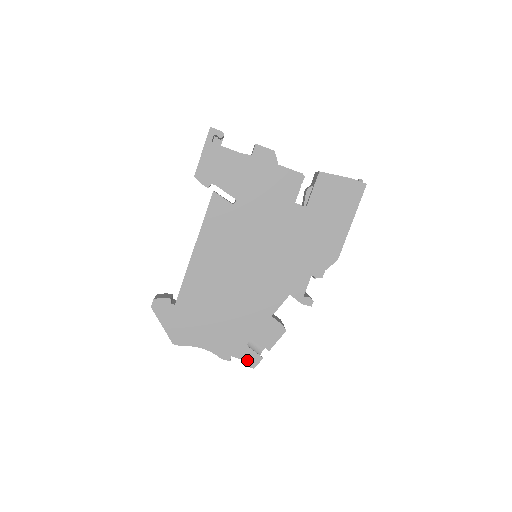
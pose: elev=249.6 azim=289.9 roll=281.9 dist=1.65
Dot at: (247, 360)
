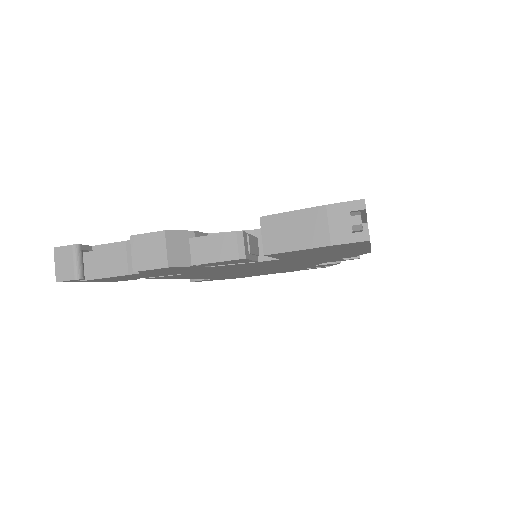
Dot at: occluded
